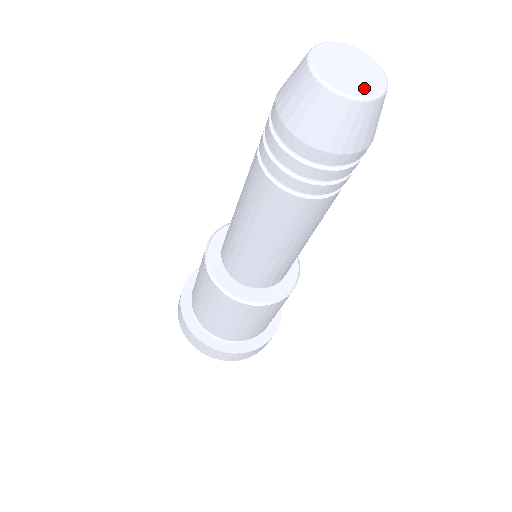
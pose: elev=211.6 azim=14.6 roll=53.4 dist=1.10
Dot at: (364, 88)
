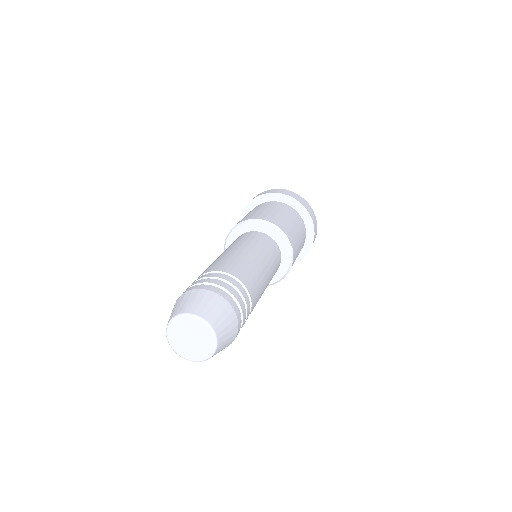
Dot at: (205, 350)
